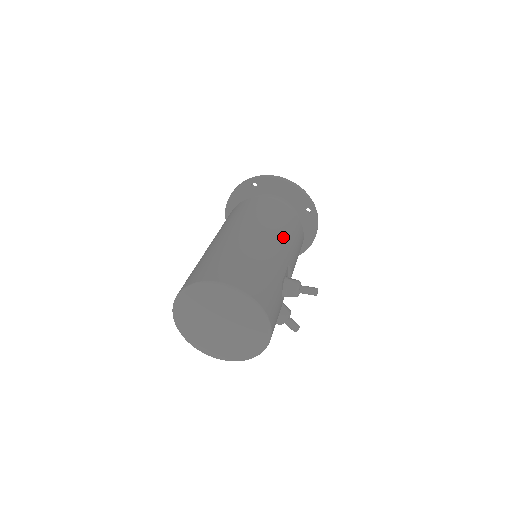
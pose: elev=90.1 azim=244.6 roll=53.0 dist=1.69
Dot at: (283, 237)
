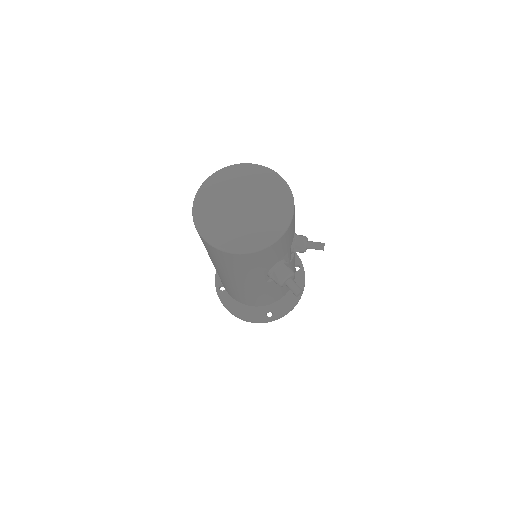
Dot at: occluded
